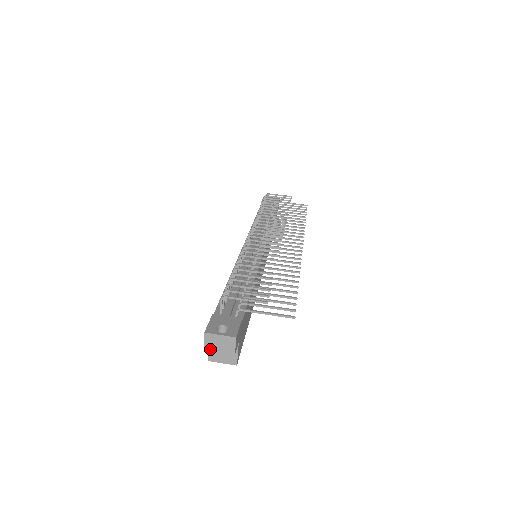
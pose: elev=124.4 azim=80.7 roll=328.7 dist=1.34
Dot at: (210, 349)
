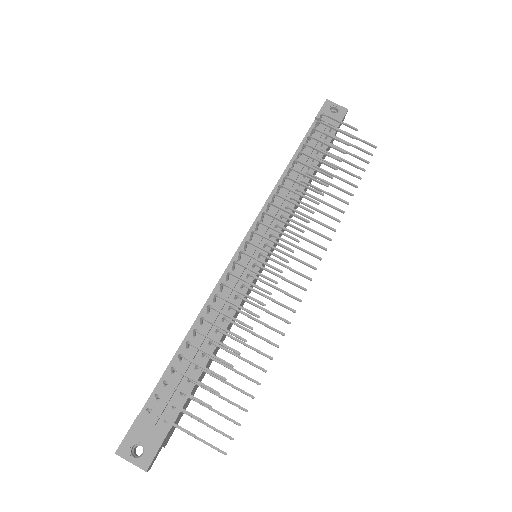
Dot at: occluded
